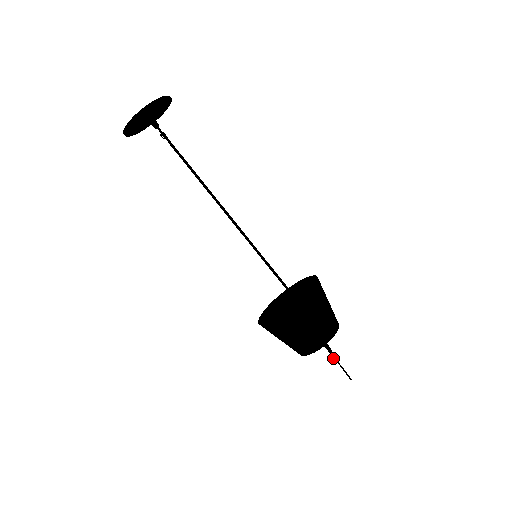
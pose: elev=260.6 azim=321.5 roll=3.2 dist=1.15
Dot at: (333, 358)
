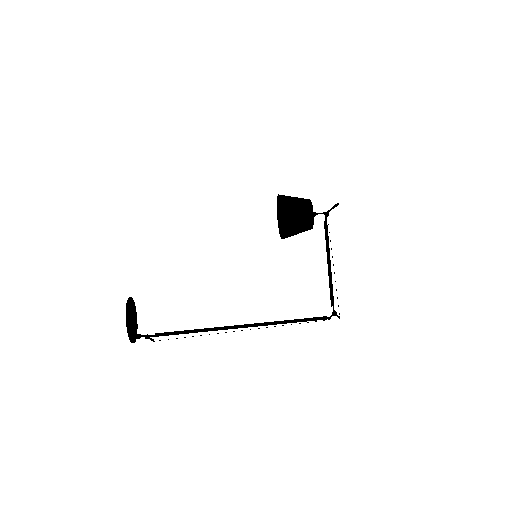
Dot at: (325, 212)
